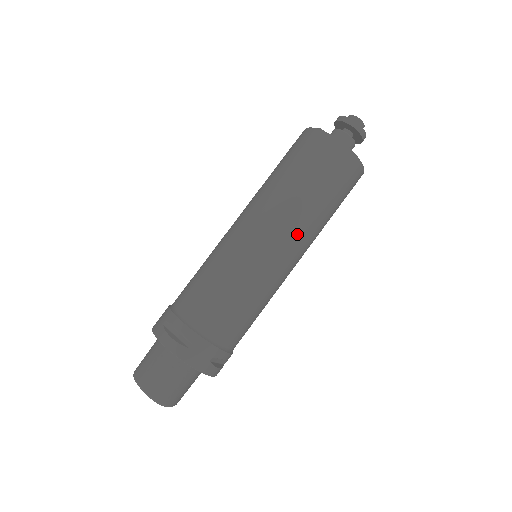
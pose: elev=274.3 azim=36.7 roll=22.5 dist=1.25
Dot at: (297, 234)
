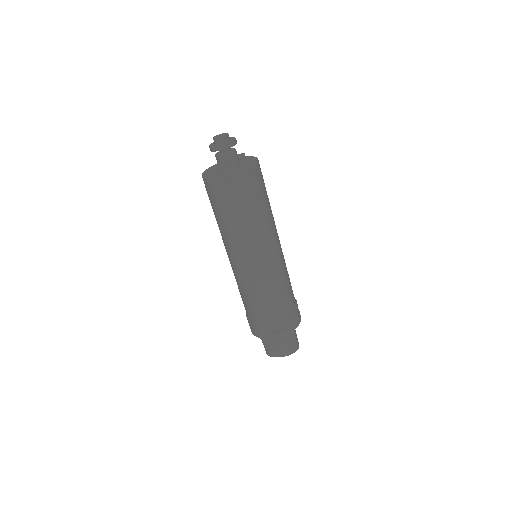
Dot at: (273, 231)
